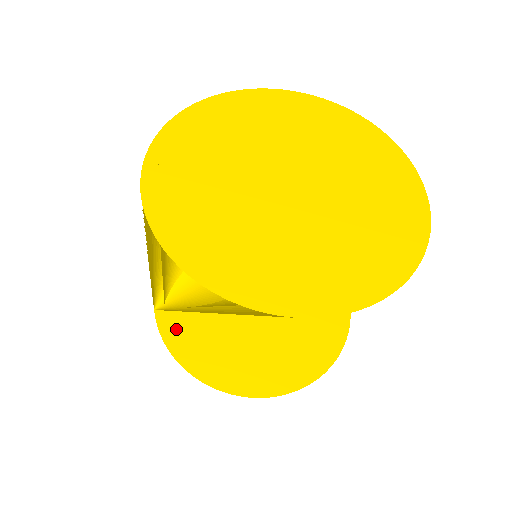
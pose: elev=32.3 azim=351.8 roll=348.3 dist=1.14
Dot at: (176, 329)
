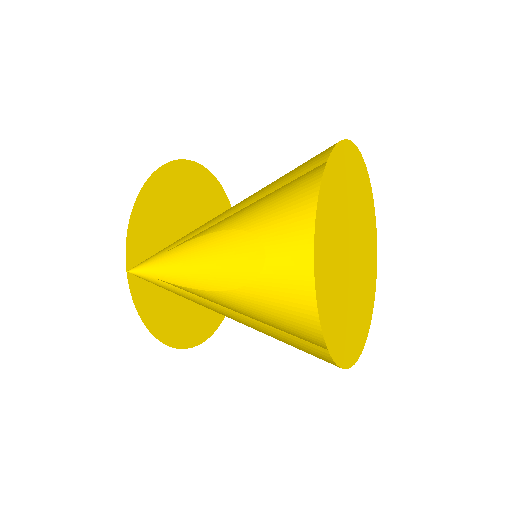
Dot at: (144, 292)
